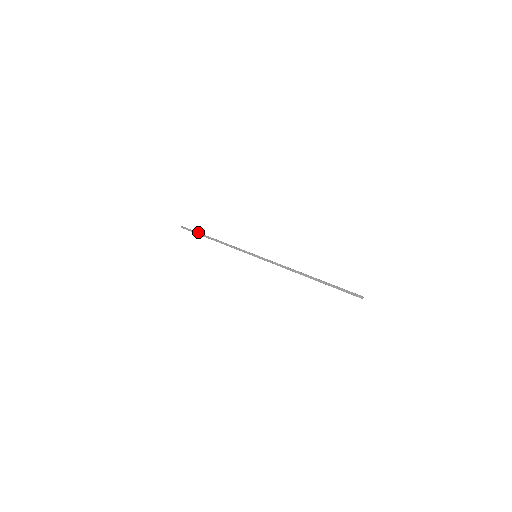
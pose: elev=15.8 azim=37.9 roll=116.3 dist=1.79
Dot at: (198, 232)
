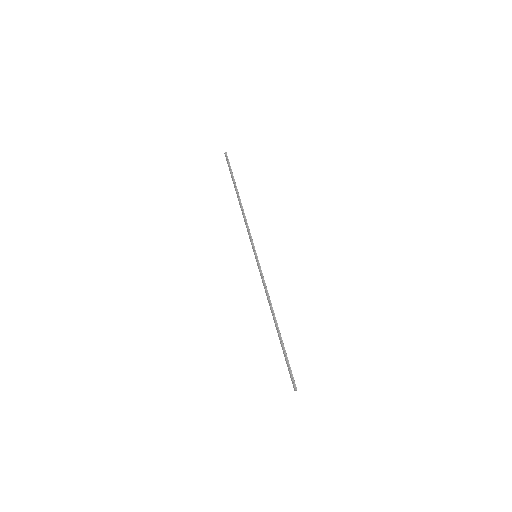
Dot at: occluded
